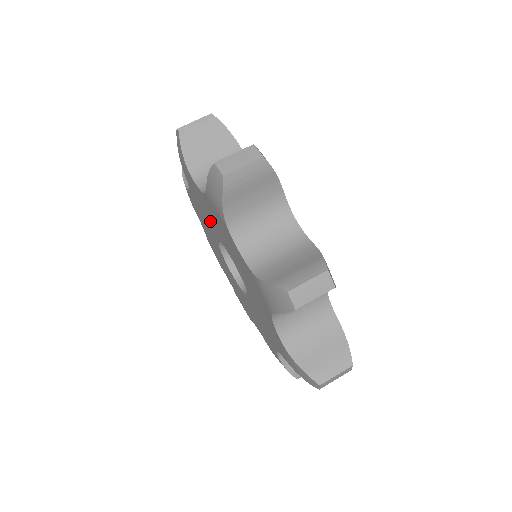
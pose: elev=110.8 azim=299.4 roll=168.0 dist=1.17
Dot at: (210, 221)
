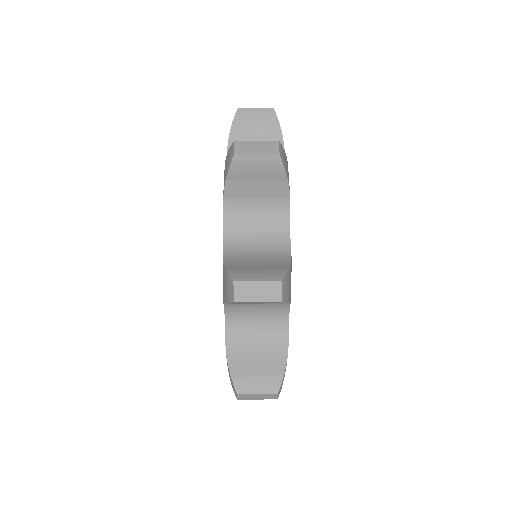
Dot at: occluded
